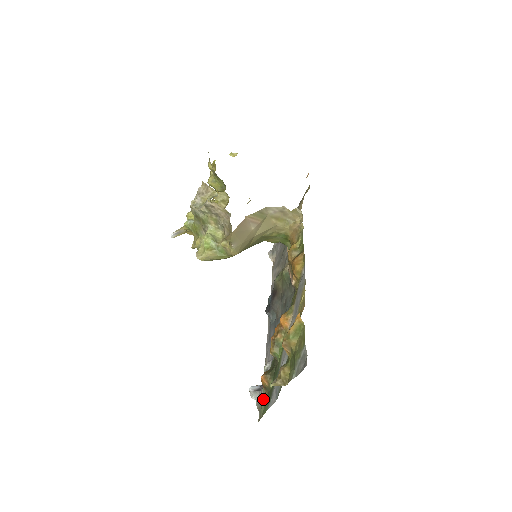
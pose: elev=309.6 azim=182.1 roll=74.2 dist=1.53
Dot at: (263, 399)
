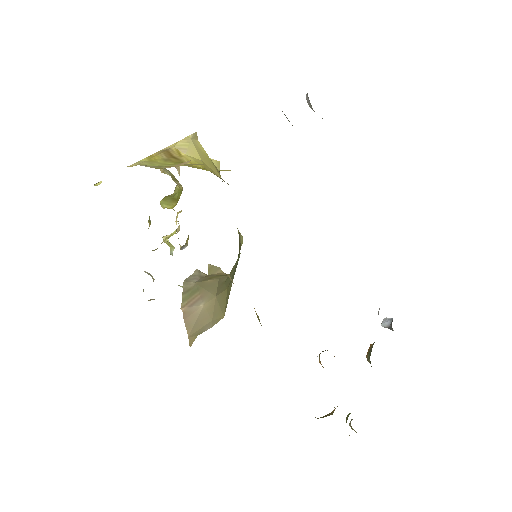
Dot at: occluded
